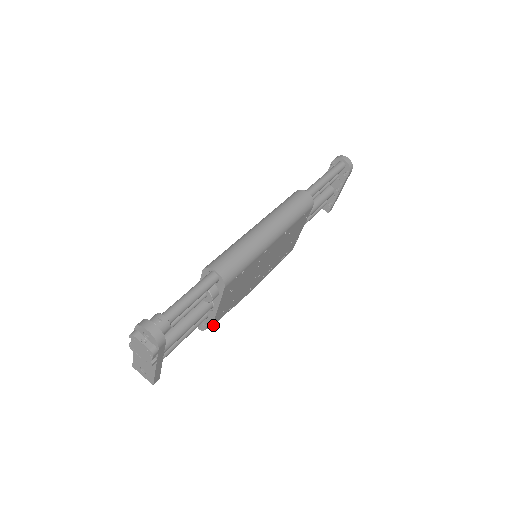
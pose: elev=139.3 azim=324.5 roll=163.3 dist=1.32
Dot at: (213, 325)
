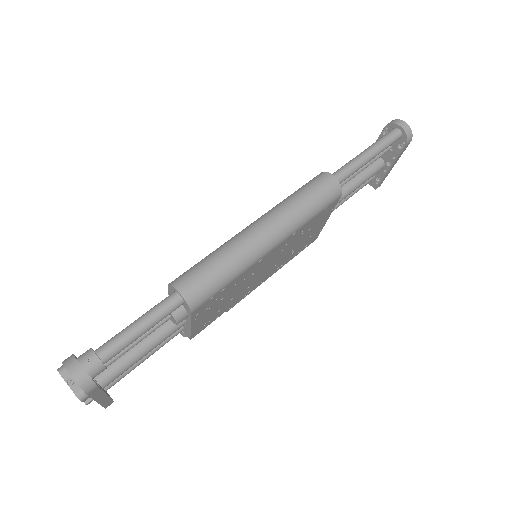
Dot at: (192, 337)
